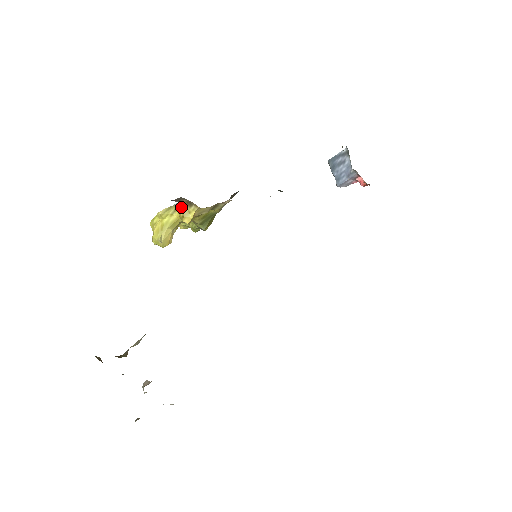
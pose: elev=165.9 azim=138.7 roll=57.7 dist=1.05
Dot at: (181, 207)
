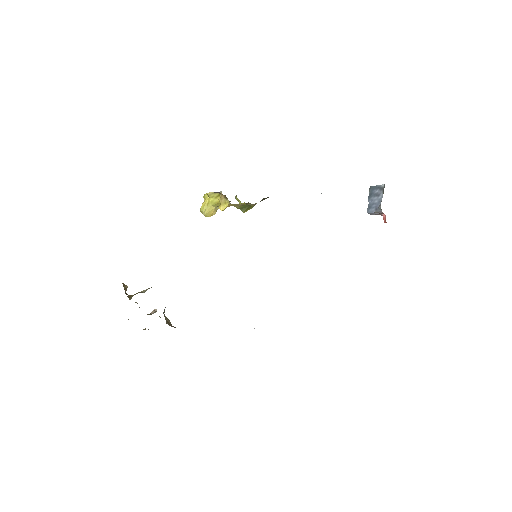
Dot at: (221, 196)
